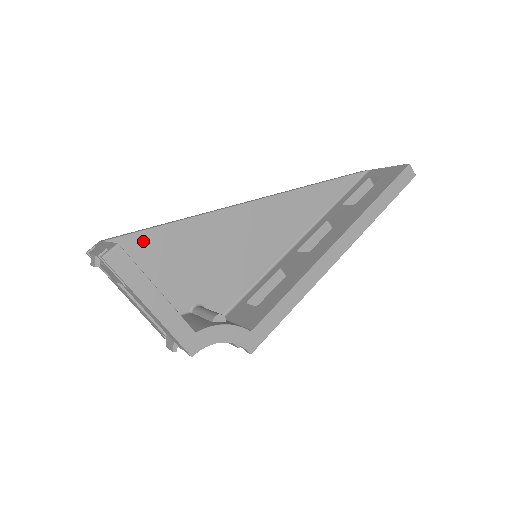
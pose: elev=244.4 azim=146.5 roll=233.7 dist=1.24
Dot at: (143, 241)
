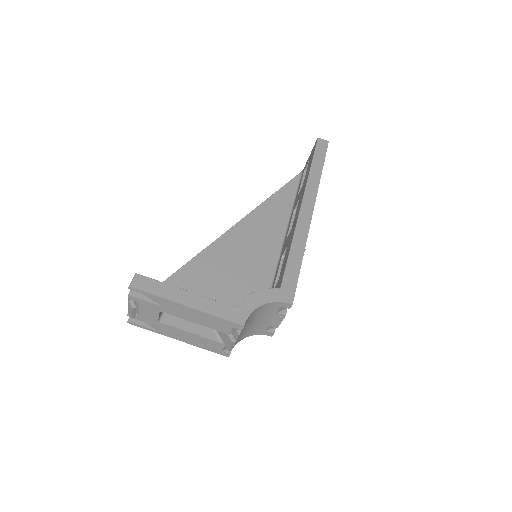
Dot at: occluded
